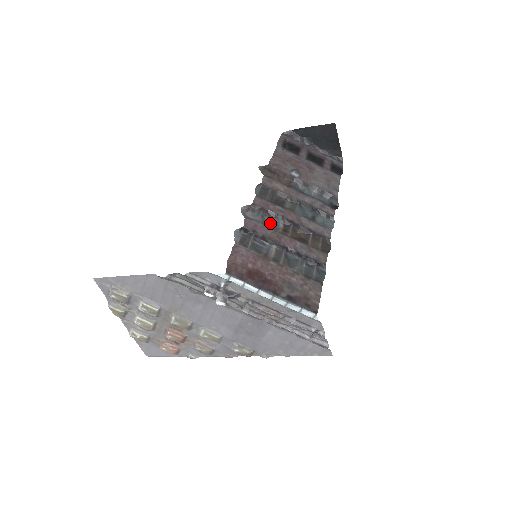
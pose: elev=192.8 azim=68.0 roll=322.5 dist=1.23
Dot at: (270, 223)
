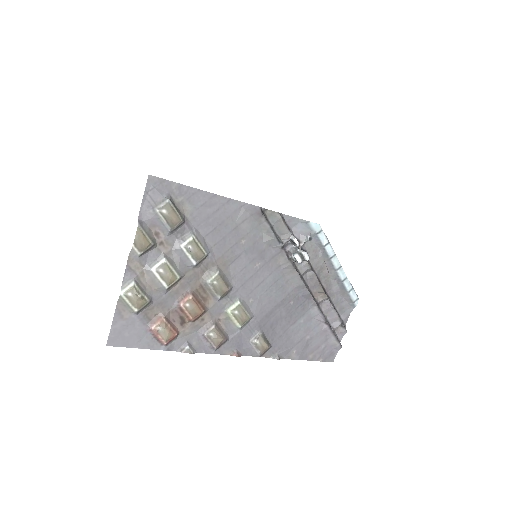
Dot at: occluded
